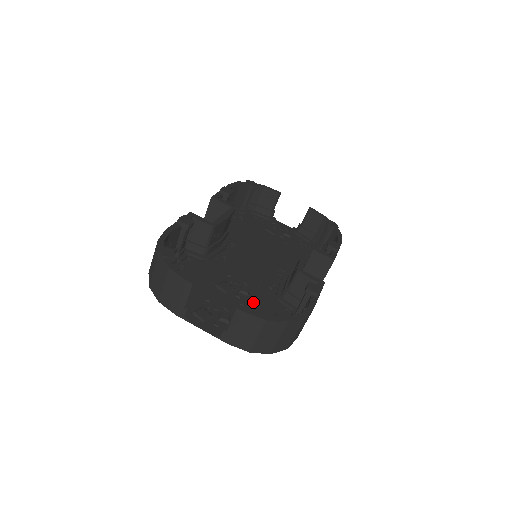
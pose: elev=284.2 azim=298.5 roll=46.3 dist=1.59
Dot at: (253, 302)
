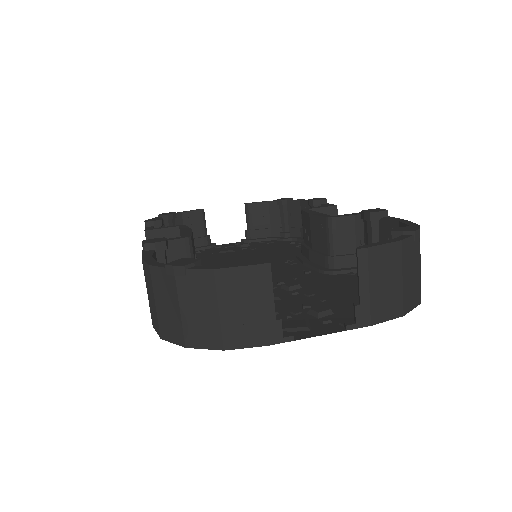
Dot at: (316, 288)
